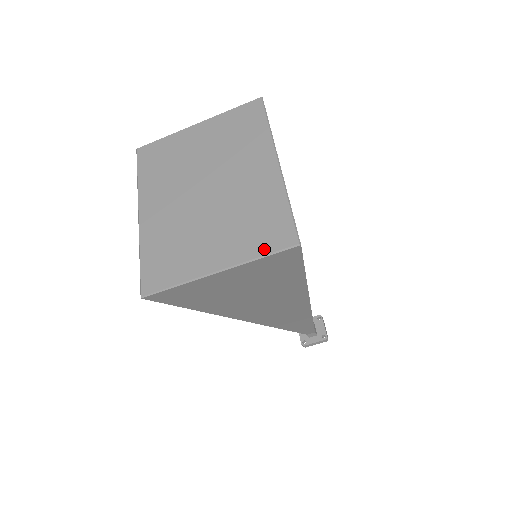
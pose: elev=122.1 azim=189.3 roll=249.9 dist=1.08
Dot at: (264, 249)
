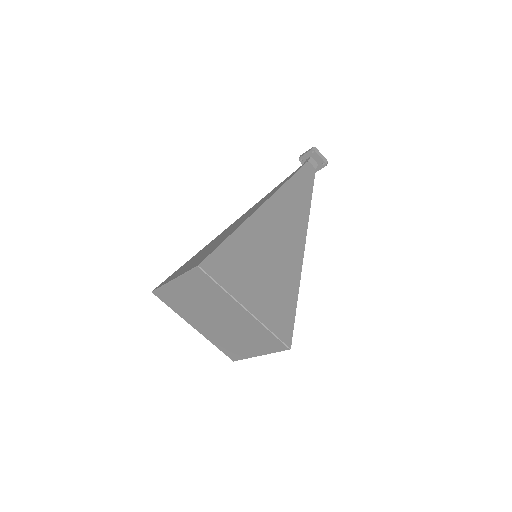
Dot at: (274, 350)
